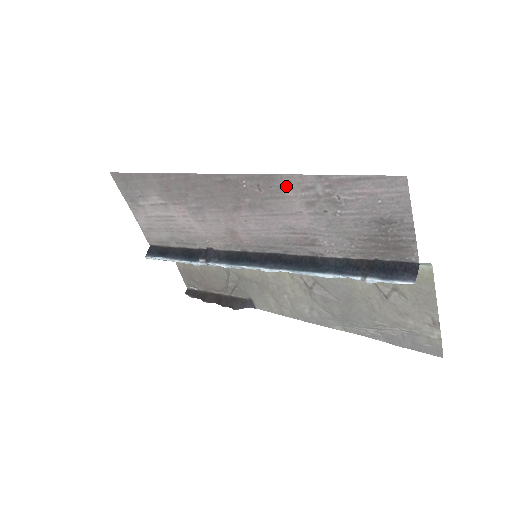
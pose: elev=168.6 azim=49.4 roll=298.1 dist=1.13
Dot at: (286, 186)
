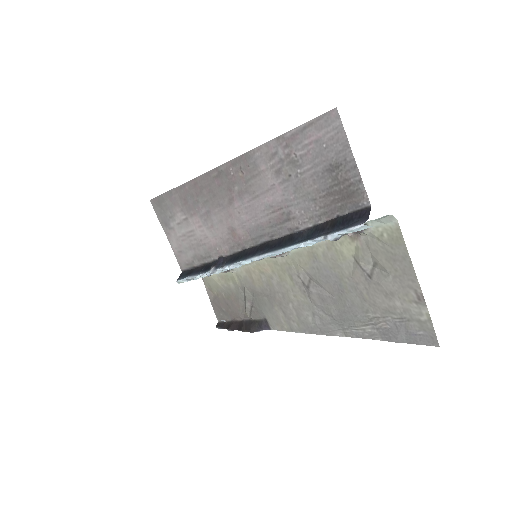
Dot at: (258, 160)
